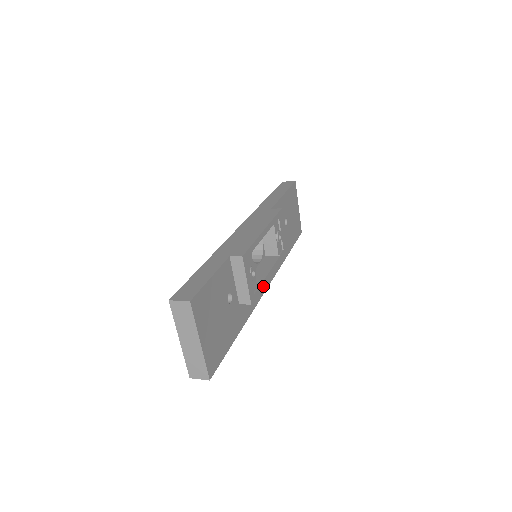
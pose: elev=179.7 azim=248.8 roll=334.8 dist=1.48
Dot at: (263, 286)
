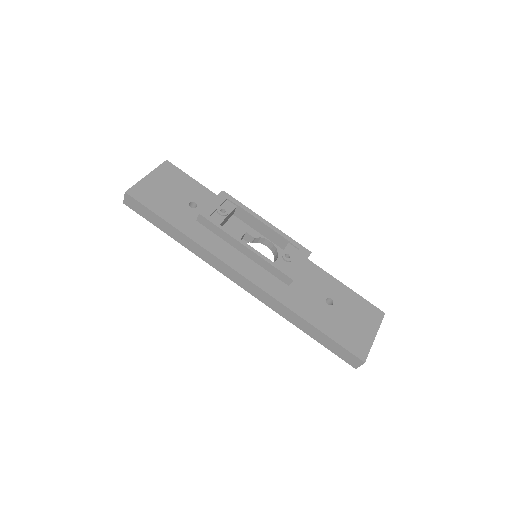
Dot at: (237, 264)
